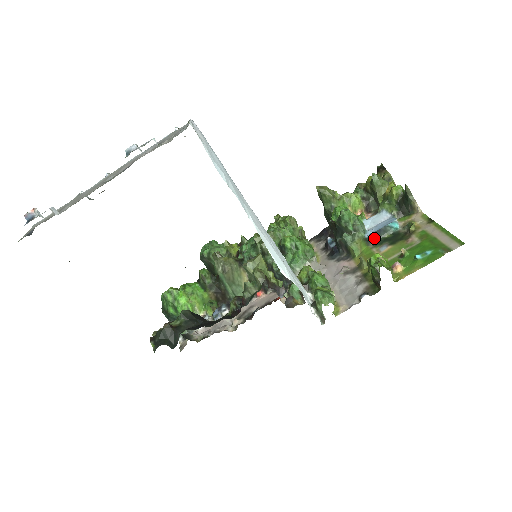
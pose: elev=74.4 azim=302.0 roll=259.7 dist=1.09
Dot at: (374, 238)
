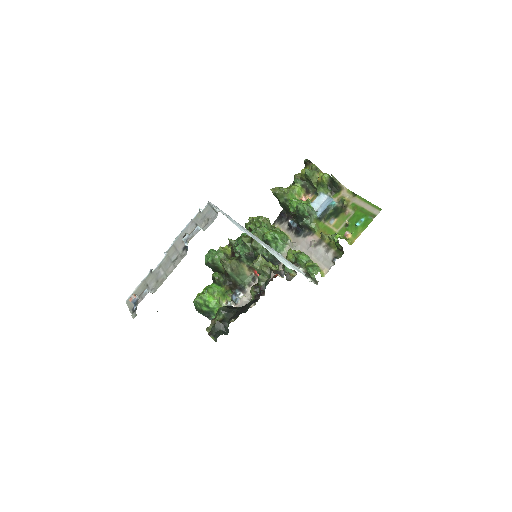
Dot at: (323, 216)
